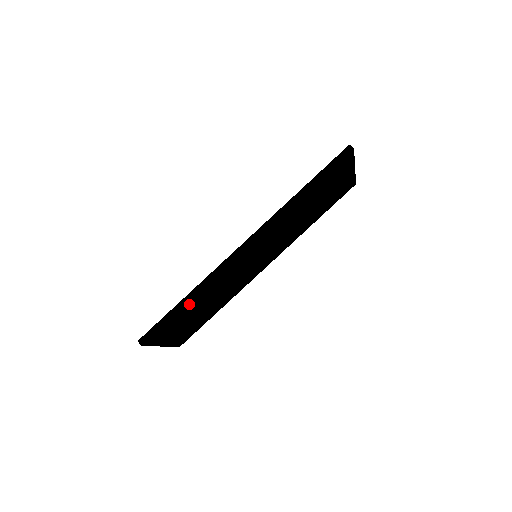
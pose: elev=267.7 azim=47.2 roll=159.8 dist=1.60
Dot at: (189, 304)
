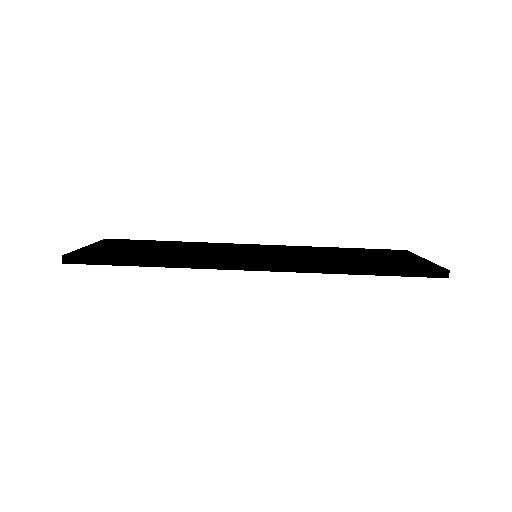
Dot at: occluded
